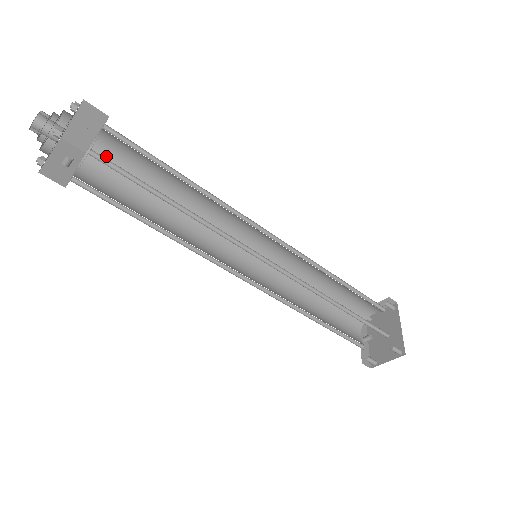
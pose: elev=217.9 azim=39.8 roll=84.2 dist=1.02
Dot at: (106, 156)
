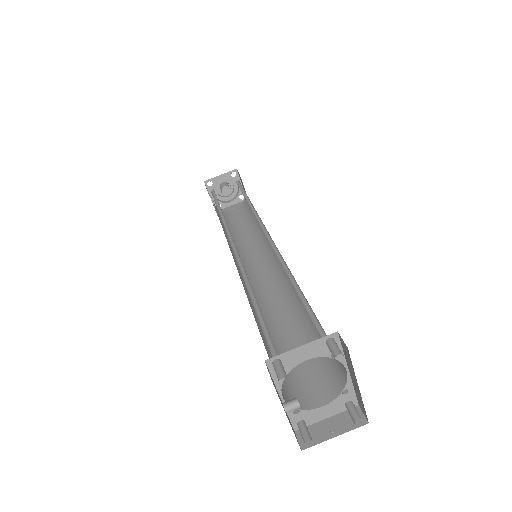
Dot at: (228, 216)
